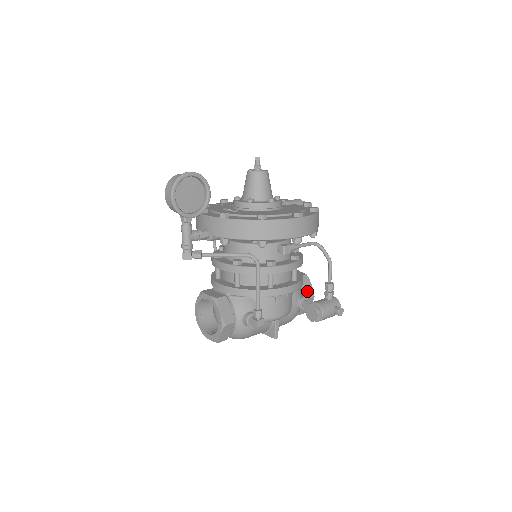
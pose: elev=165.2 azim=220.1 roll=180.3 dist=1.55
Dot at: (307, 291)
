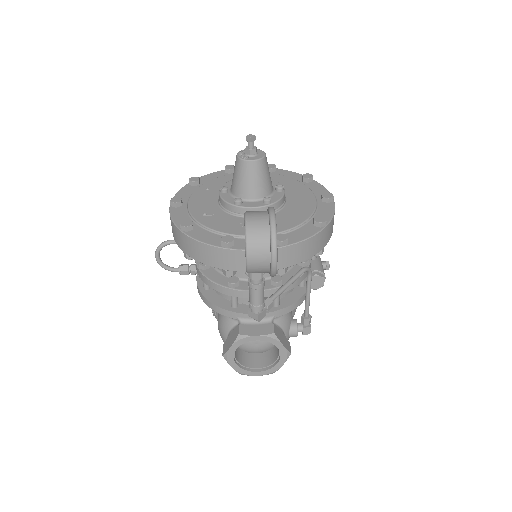
Dot at: occluded
